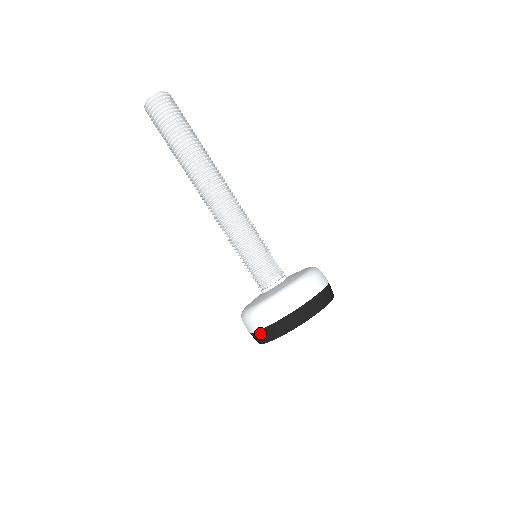
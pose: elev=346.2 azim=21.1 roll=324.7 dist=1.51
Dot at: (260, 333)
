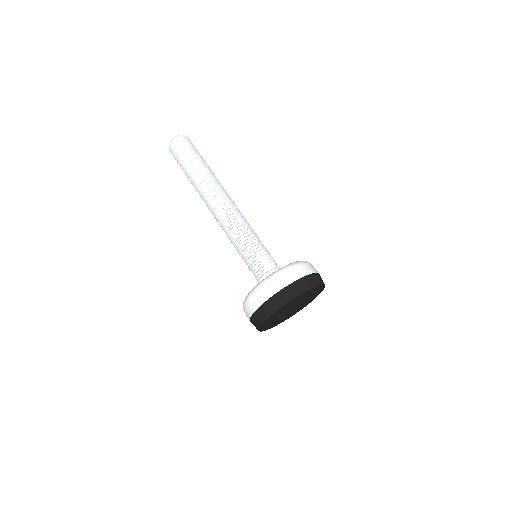
Dot at: occluded
